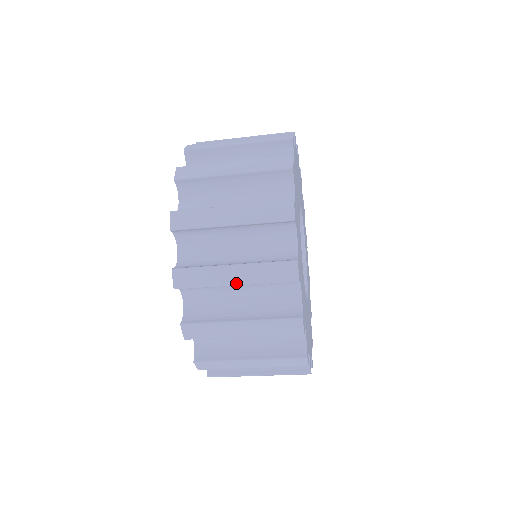
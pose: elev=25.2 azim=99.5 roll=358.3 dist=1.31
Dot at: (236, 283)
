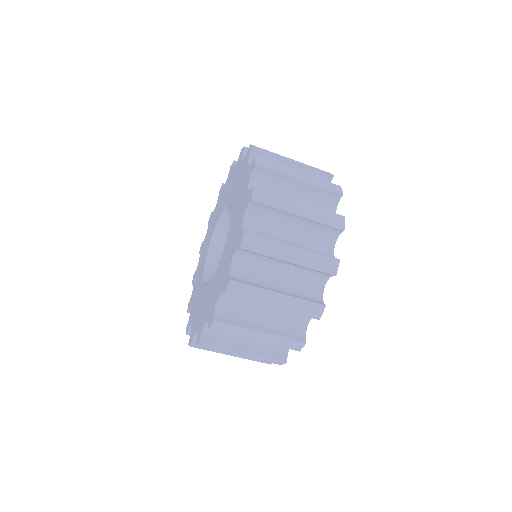
Dot at: (275, 307)
